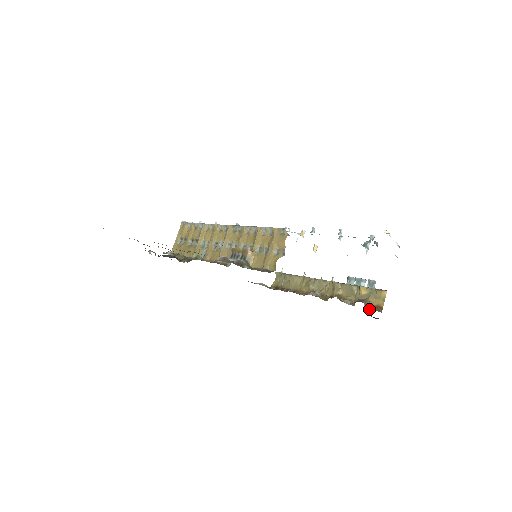
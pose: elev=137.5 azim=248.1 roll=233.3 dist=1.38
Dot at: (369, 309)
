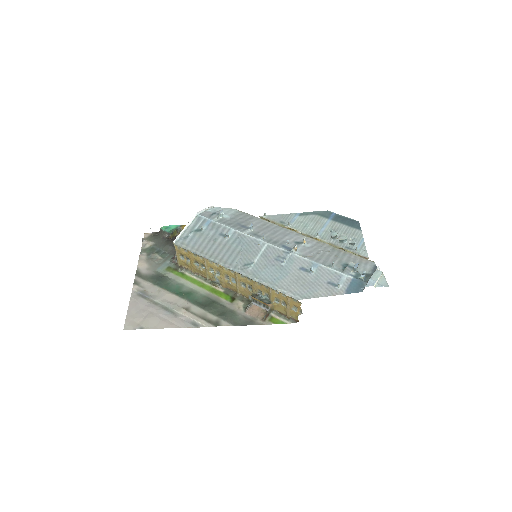
Dot at: occluded
